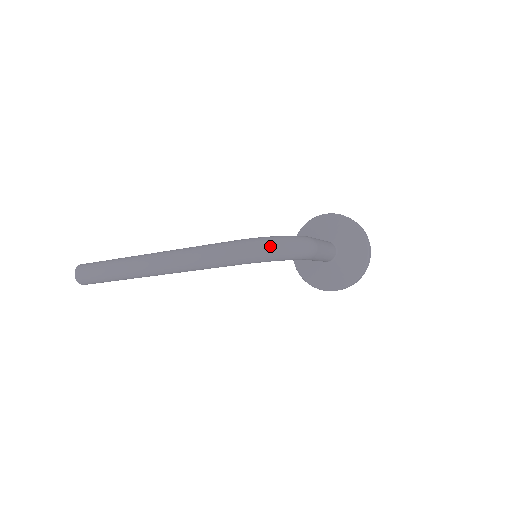
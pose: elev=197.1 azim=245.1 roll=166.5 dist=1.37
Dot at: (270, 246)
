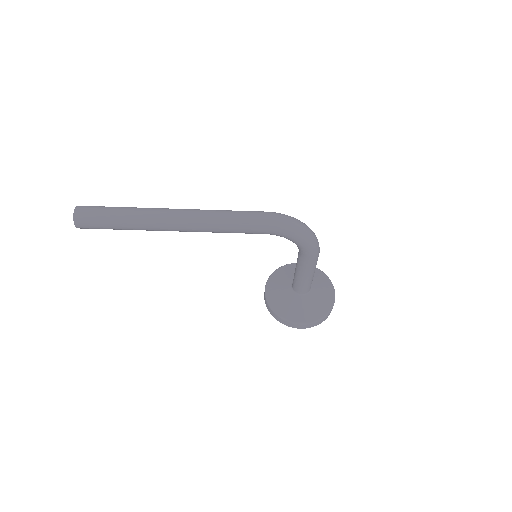
Dot at: (298, 222)
